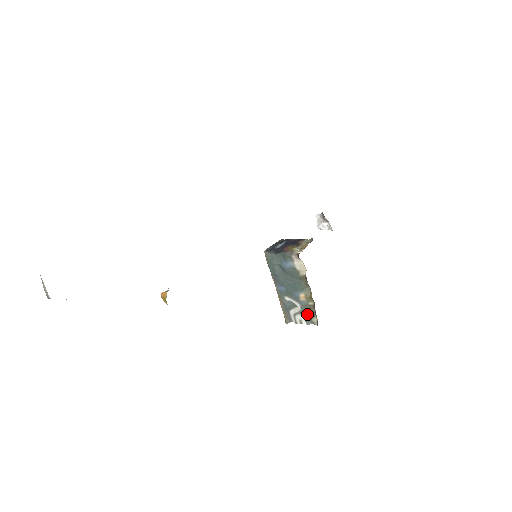
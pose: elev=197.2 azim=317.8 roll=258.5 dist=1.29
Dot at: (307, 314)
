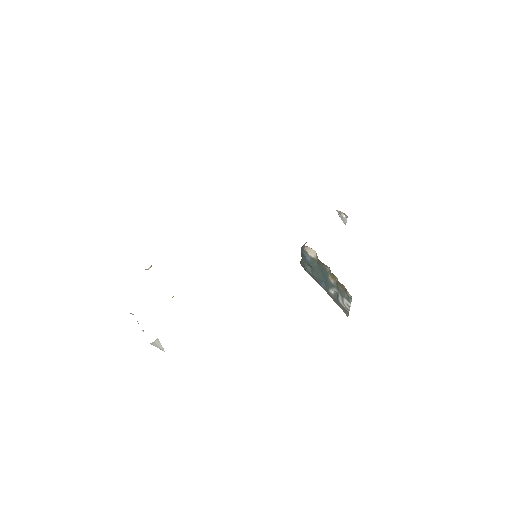
Dot at: (343, 293)
